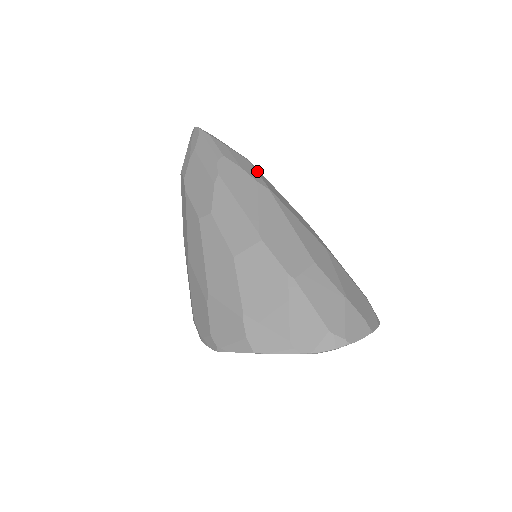
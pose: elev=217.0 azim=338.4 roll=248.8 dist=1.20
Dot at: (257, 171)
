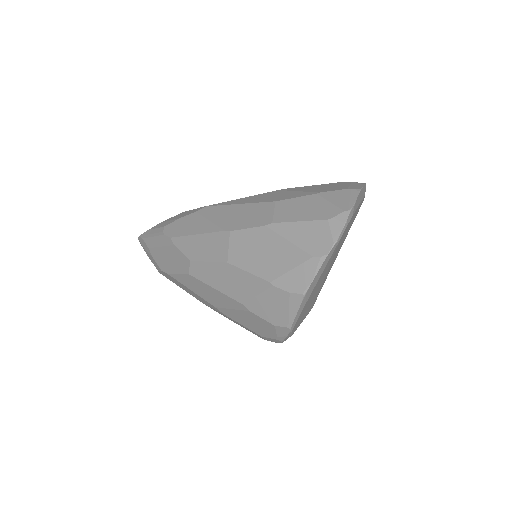
Dot at: occluded
